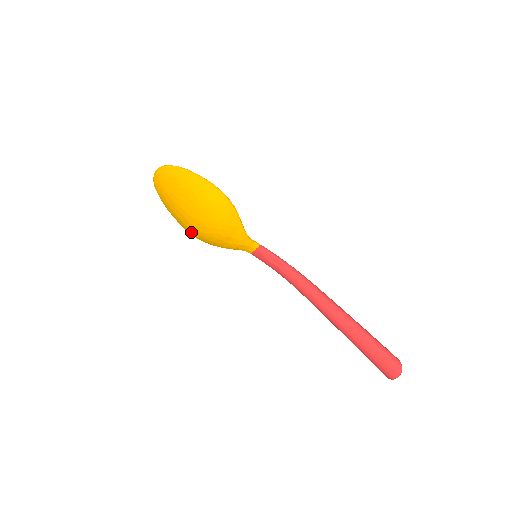
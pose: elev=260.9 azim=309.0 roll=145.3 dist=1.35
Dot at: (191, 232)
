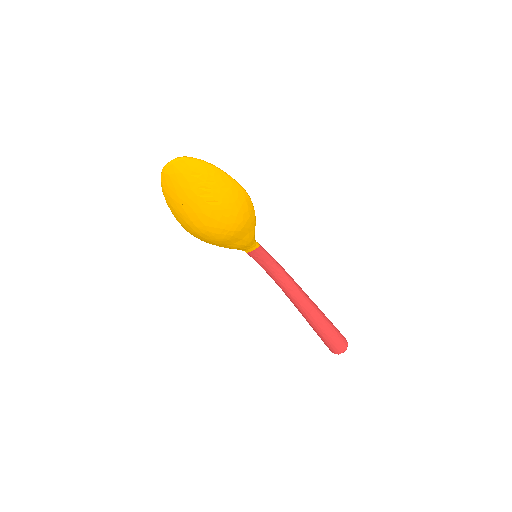
Dot at: (195, 231)
